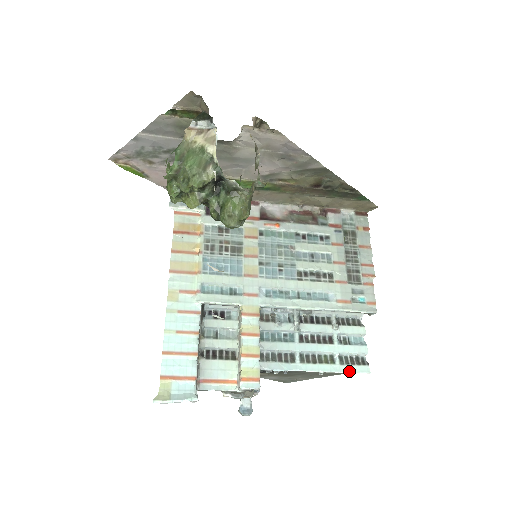
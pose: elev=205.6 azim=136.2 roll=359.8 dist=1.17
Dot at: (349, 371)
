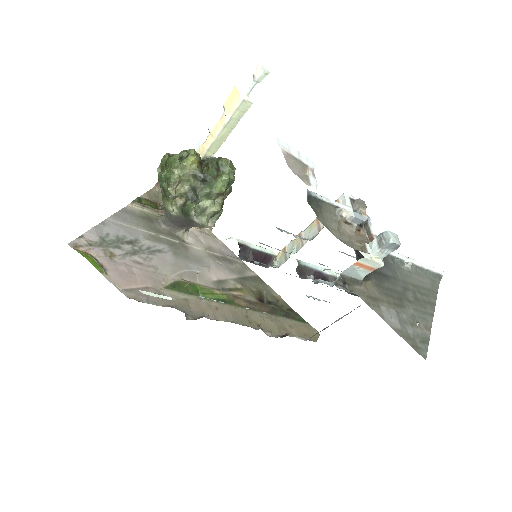
Dot at: (426, 266)
